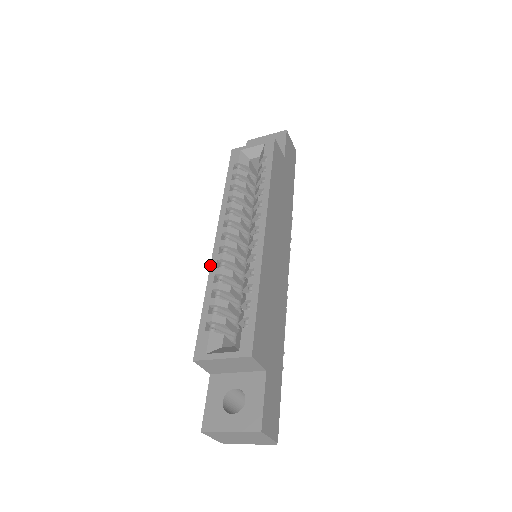
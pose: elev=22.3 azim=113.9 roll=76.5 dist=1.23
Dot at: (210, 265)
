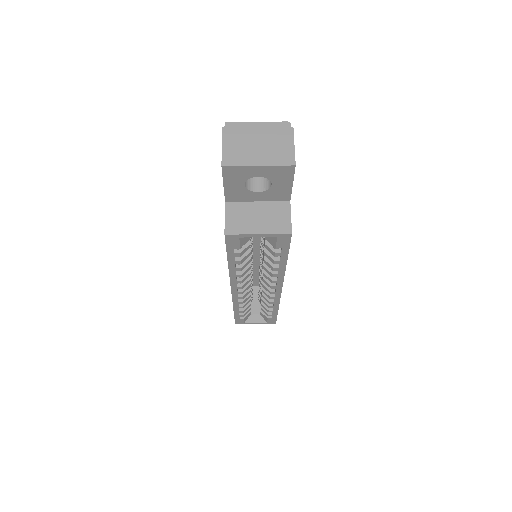
Dot at: (232, 301)
